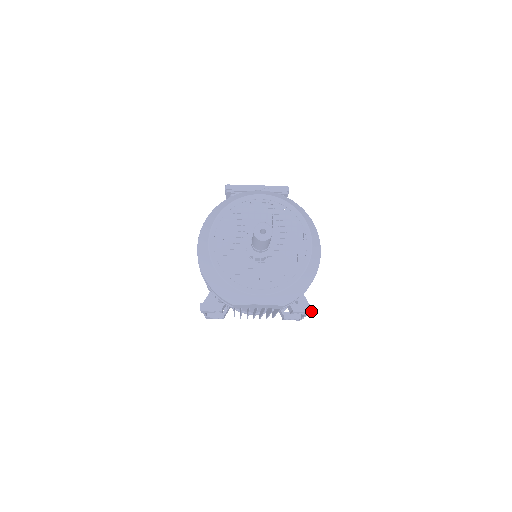
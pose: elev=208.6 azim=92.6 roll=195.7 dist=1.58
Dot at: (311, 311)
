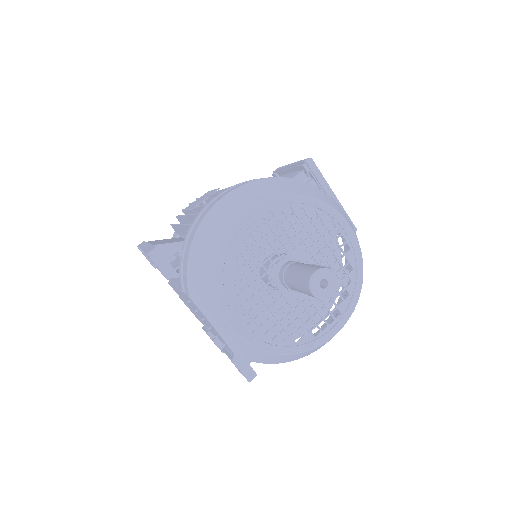
Dot at: (248, 378)
